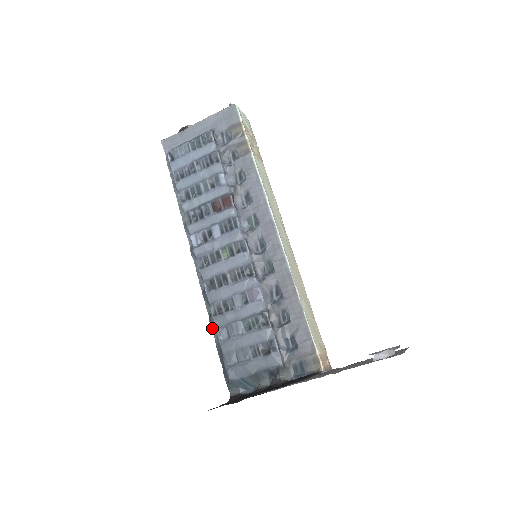
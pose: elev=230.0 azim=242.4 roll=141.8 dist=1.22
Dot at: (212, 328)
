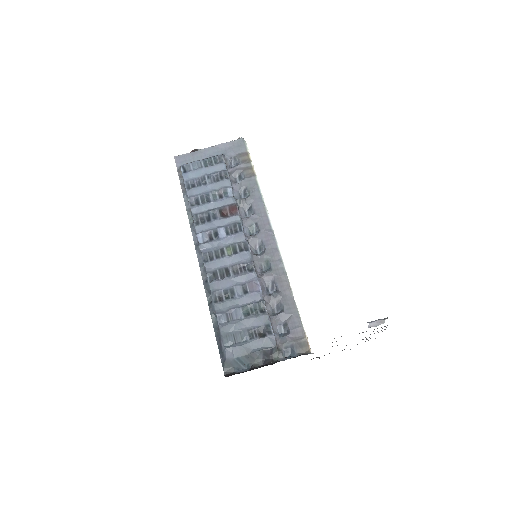
Dot at: (211, 314)
